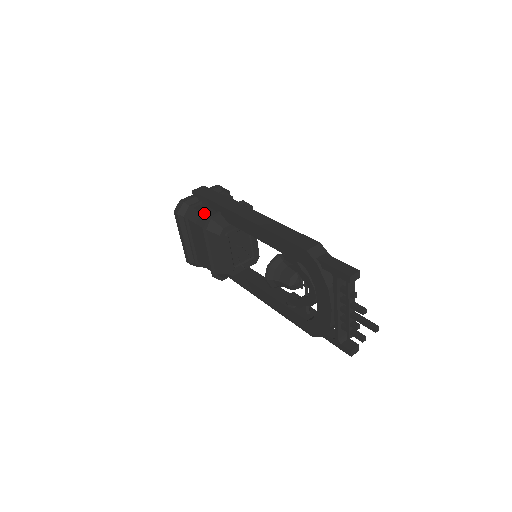
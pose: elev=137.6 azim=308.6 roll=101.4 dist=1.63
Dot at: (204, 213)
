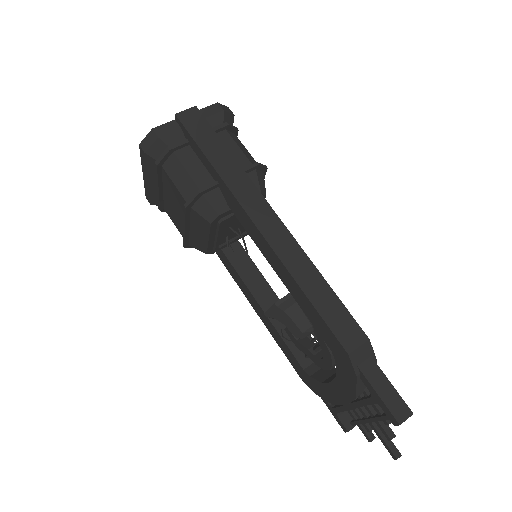
Dot at: (192, 175)
